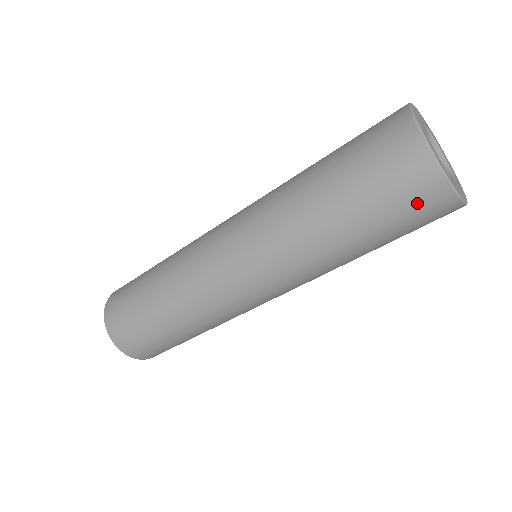
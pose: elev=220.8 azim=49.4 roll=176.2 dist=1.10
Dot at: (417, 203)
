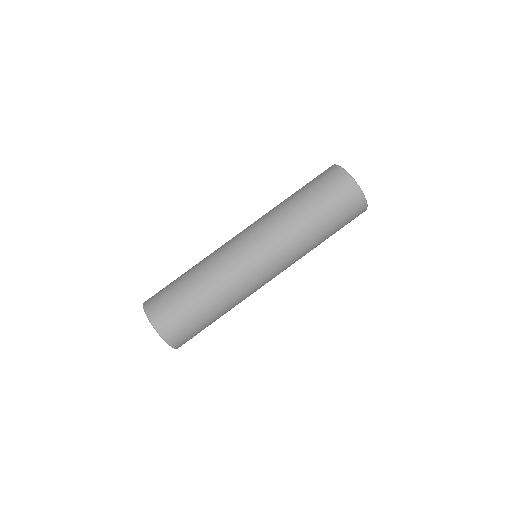
Dot at: (349, 203)
